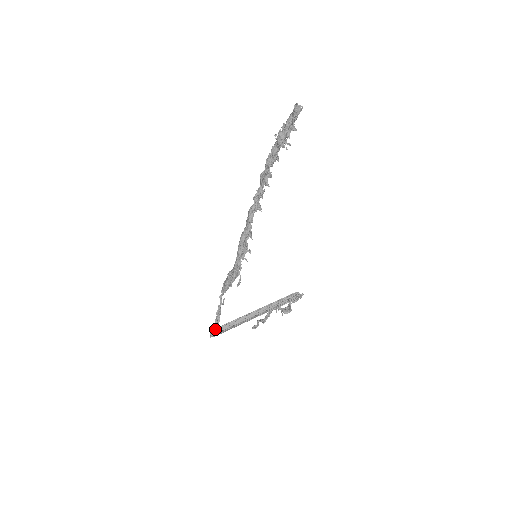
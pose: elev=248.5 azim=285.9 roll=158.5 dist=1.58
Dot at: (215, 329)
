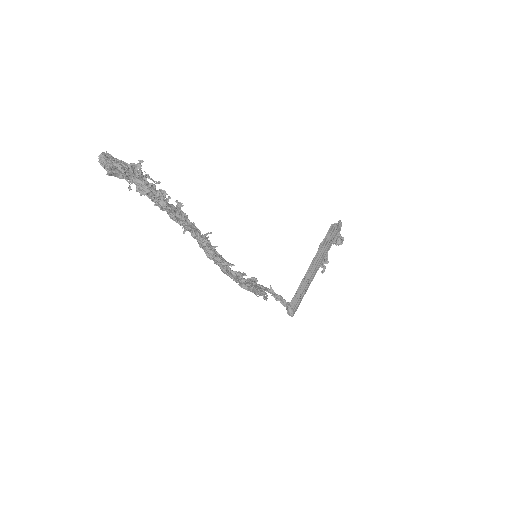
Dot at: (289, 308)
